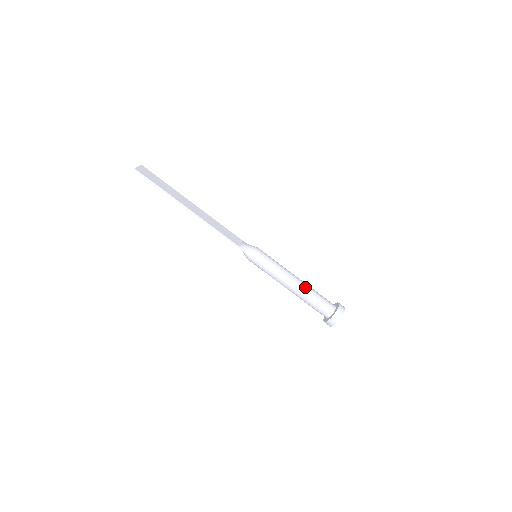
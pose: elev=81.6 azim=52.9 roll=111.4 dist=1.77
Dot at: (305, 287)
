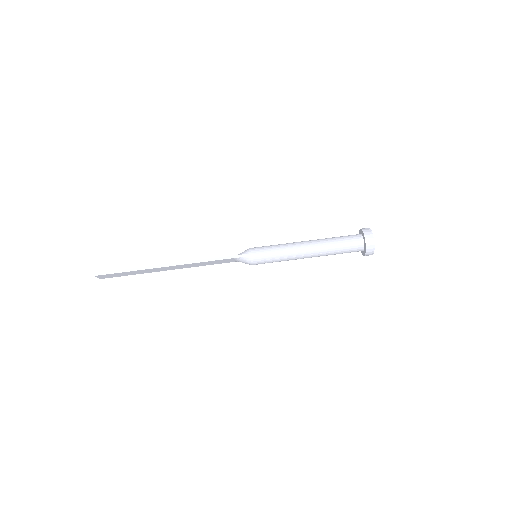
Dot at: (319, 239)
